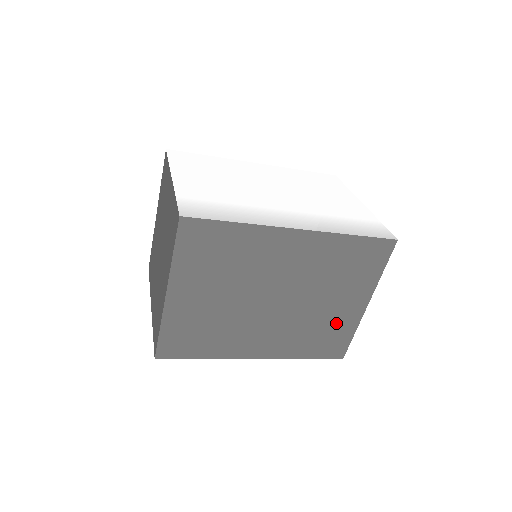
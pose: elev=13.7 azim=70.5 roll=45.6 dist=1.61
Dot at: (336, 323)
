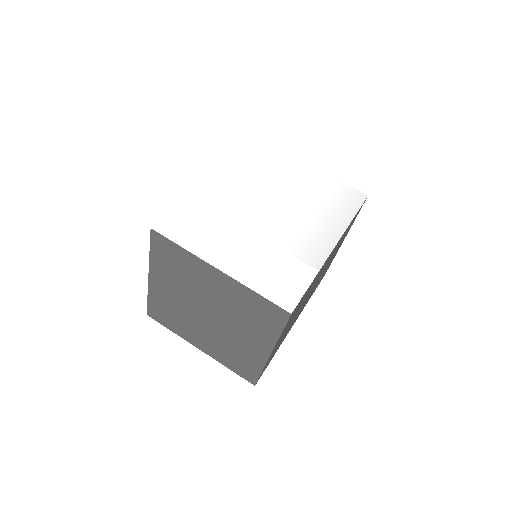
Dot at: occluded
